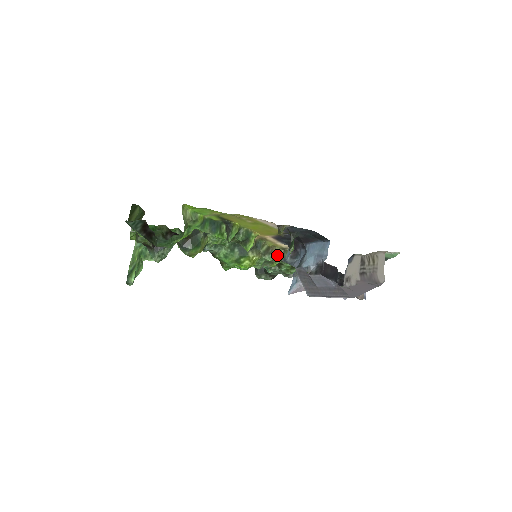
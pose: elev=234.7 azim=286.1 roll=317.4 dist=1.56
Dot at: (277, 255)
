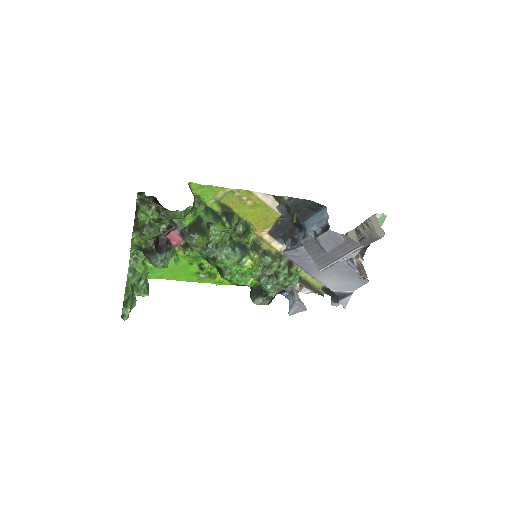
Dot at: (274, 258)
